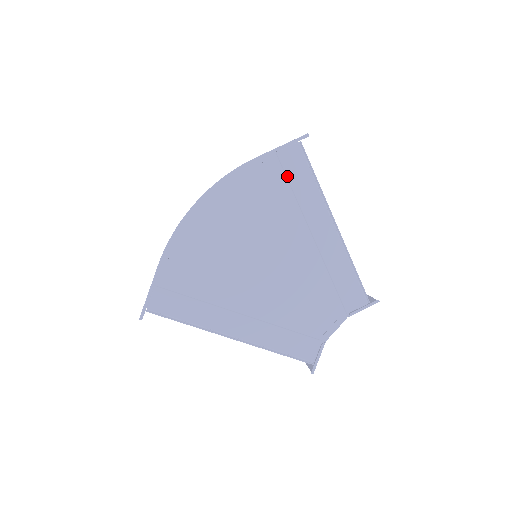
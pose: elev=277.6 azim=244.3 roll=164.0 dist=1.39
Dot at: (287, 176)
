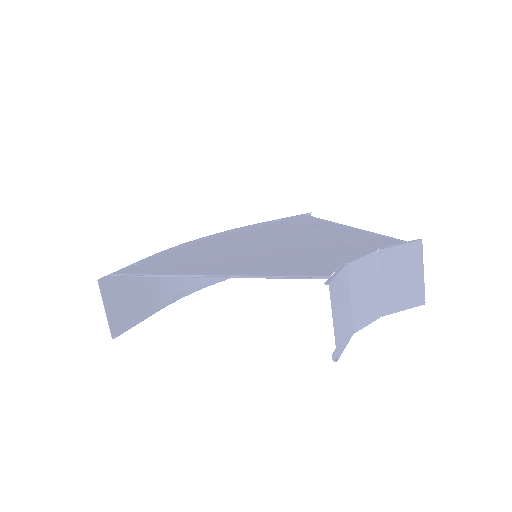
Dot at: (291, 222)
